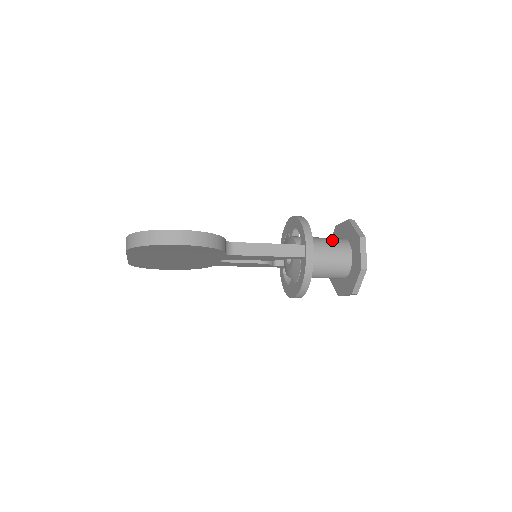
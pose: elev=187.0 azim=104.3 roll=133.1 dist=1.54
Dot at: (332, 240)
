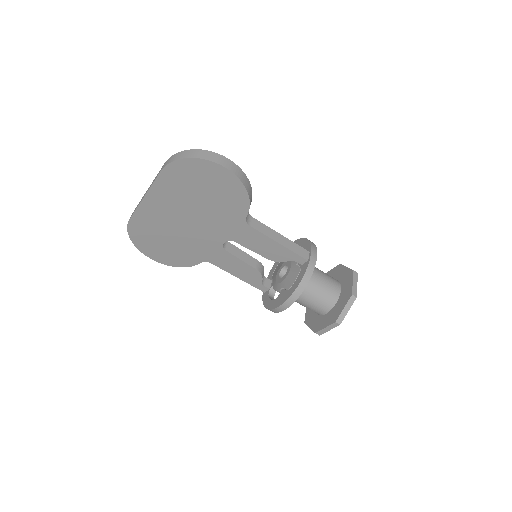
Dot at: occluded
